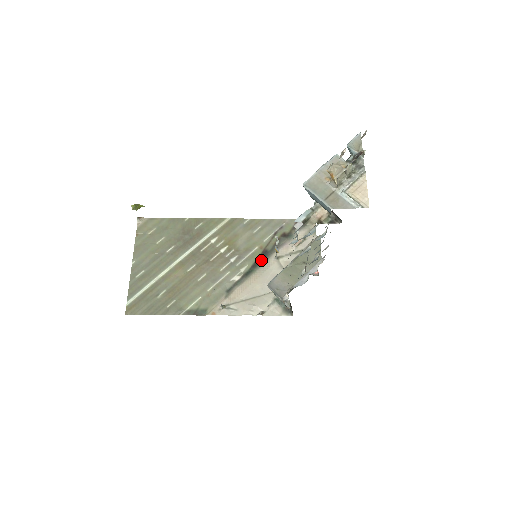
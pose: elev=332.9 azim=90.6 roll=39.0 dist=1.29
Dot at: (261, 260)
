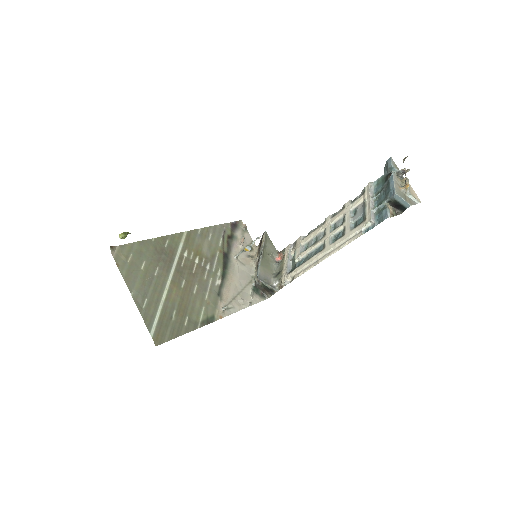
Dot at: (226, 262)
